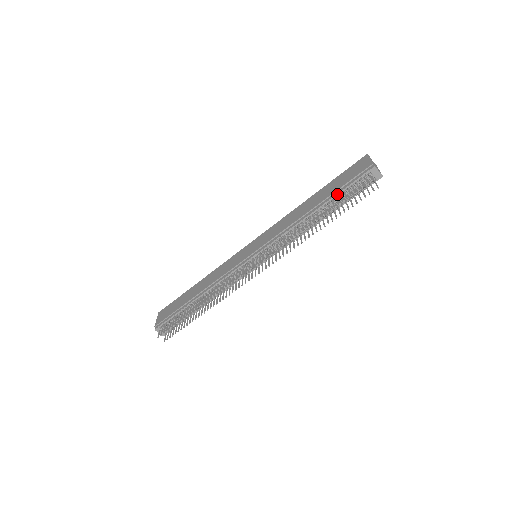
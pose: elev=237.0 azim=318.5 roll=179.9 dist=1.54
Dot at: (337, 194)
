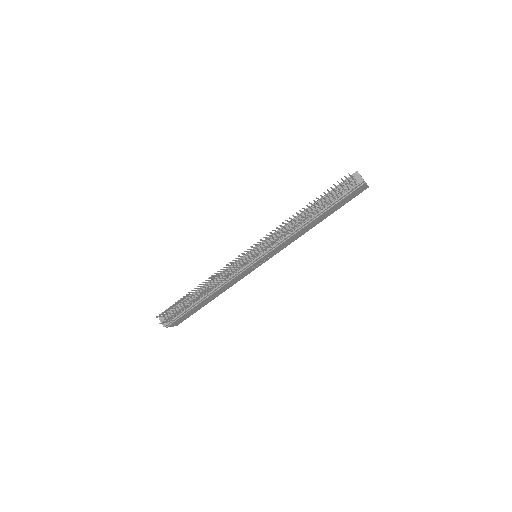
Dot at: (325, 195)
